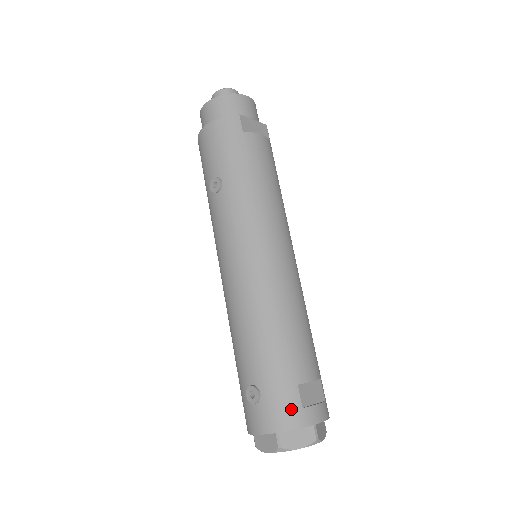
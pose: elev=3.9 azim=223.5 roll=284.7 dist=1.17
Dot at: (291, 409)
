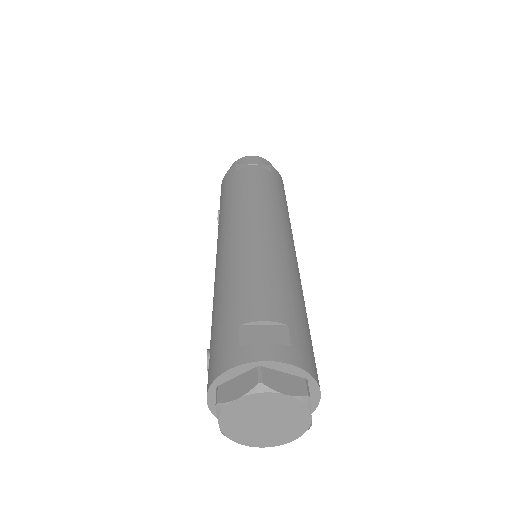
Dot at: (226, 351)
